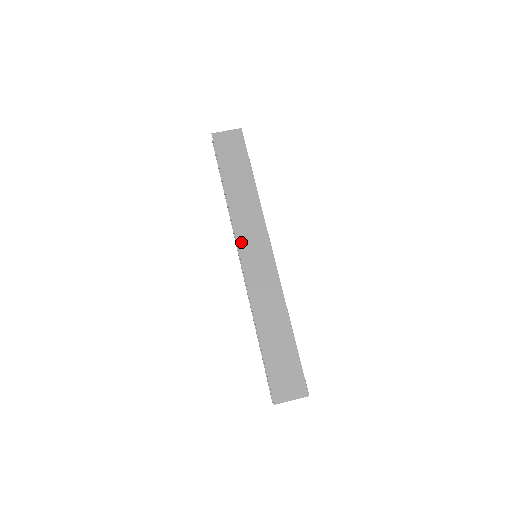
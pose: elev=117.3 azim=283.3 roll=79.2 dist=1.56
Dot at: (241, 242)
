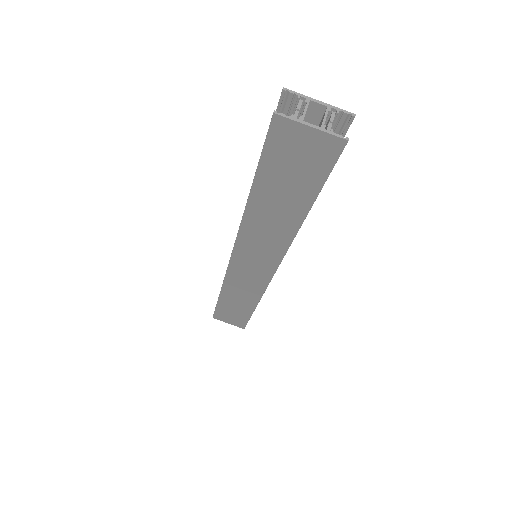
Dot at: (239, 250)
